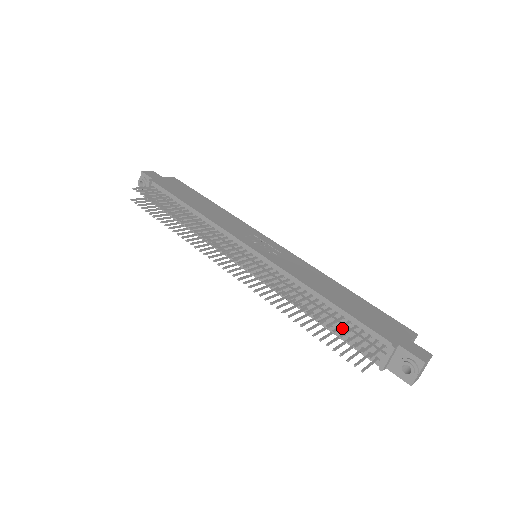
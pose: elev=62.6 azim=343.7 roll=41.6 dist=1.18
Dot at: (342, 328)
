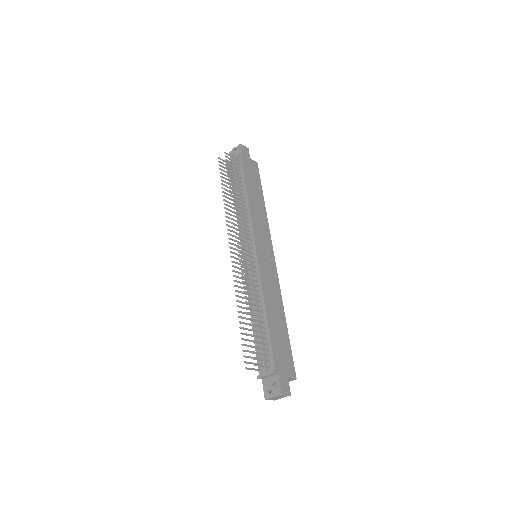
Dot at: (260, 338)
